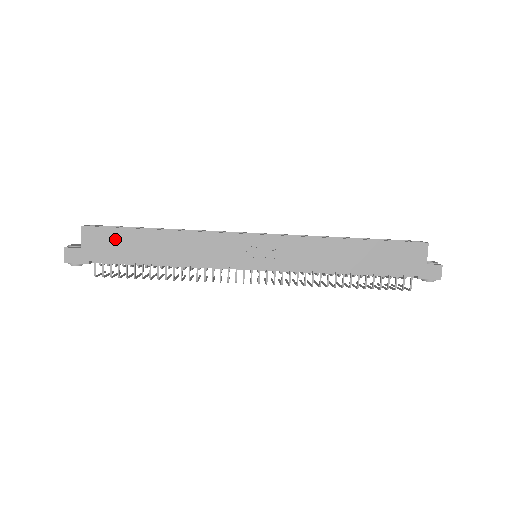
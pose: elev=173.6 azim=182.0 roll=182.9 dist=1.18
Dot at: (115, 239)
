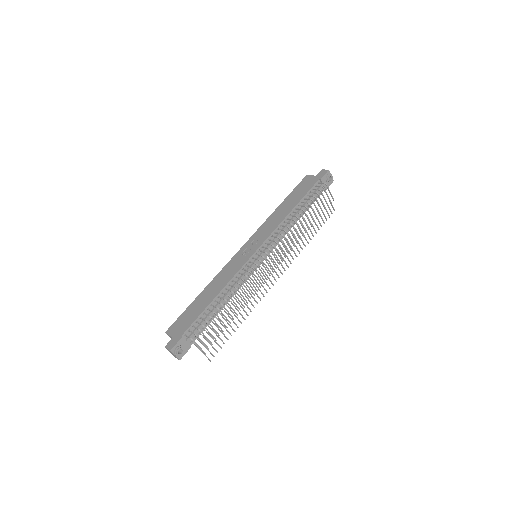
Dot at: (185, 317)
